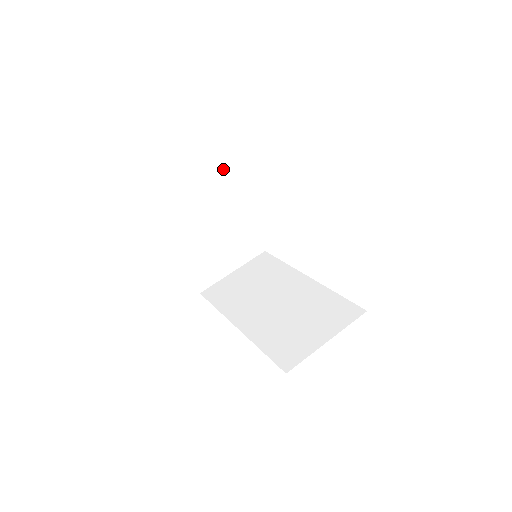
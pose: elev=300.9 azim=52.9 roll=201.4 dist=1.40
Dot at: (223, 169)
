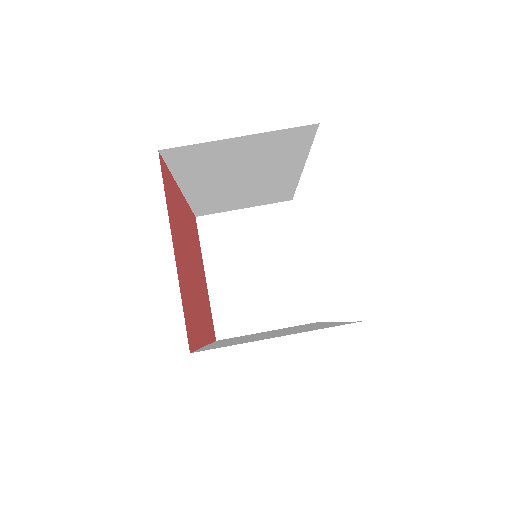
Dot at: (280, 203)
